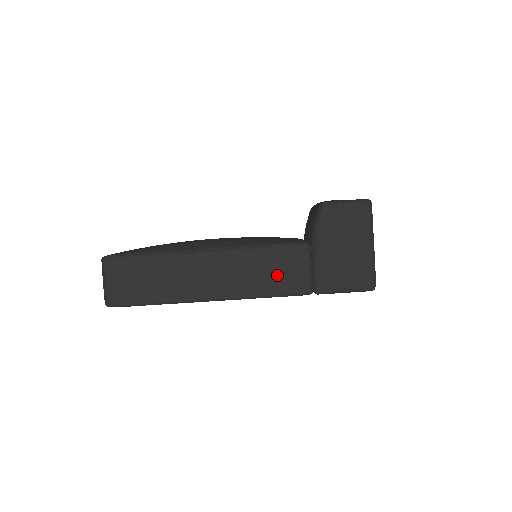
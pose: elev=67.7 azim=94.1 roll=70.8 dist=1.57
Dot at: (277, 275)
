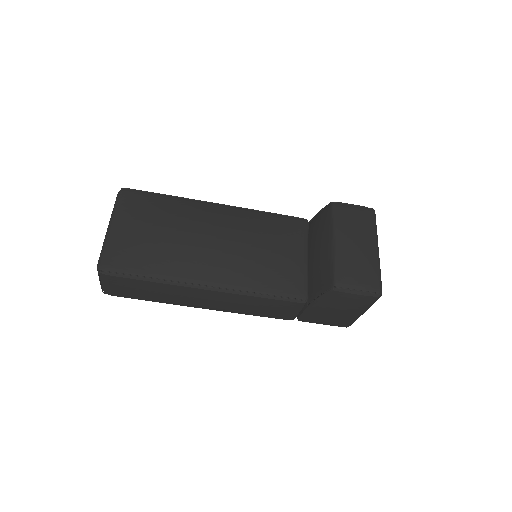
Dot at: (269, 311)
